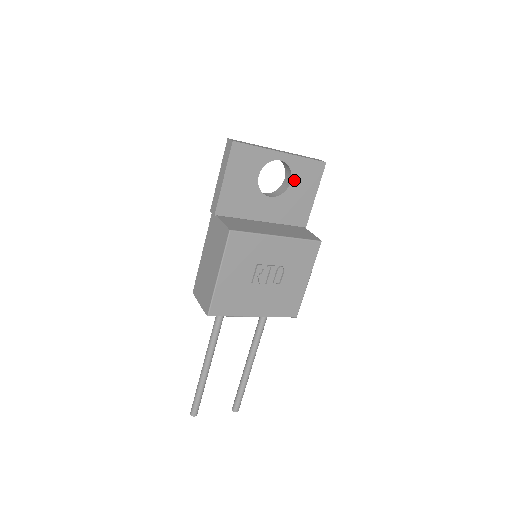
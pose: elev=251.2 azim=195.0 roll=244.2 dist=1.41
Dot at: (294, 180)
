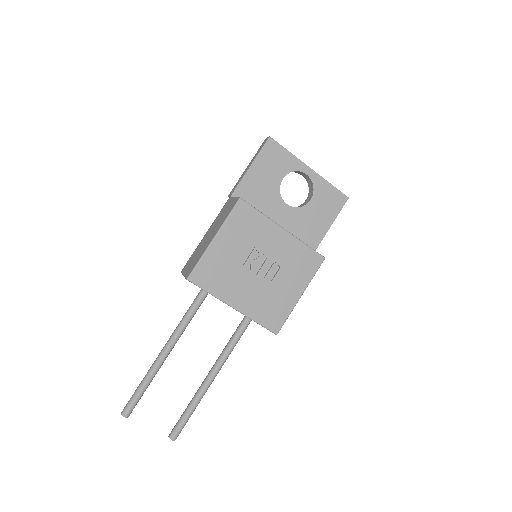
Dot at: (314, 200)
